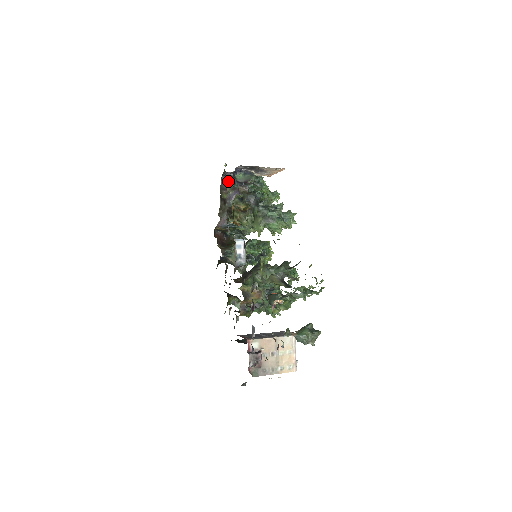
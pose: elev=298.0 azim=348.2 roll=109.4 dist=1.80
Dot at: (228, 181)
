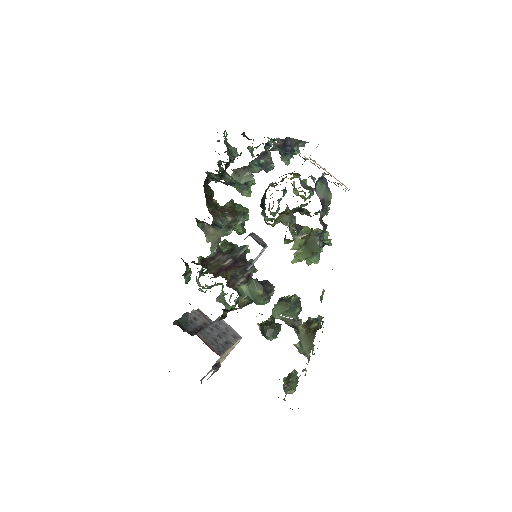
Dot at: (277, 144)
